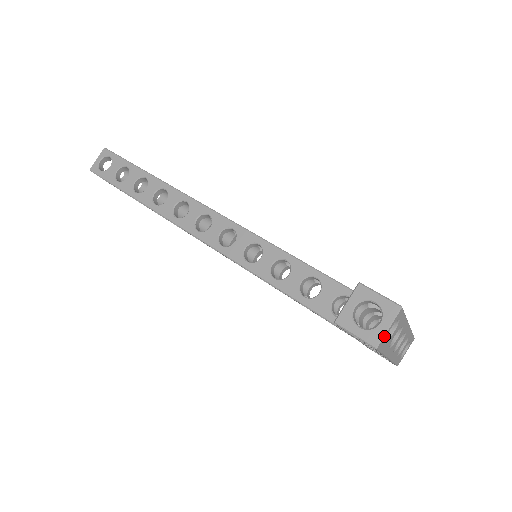
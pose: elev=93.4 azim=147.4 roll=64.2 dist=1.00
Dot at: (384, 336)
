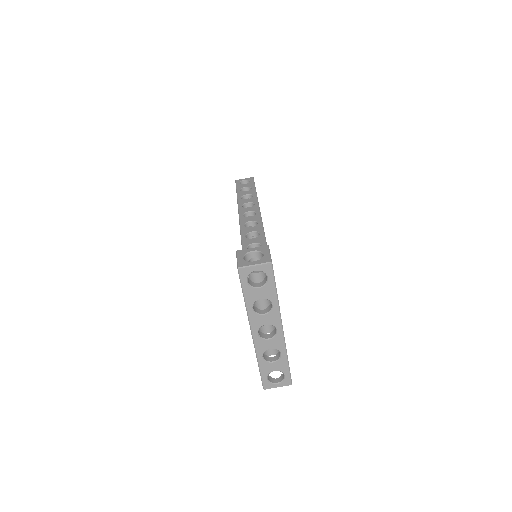
Dot at: (248, 267)
